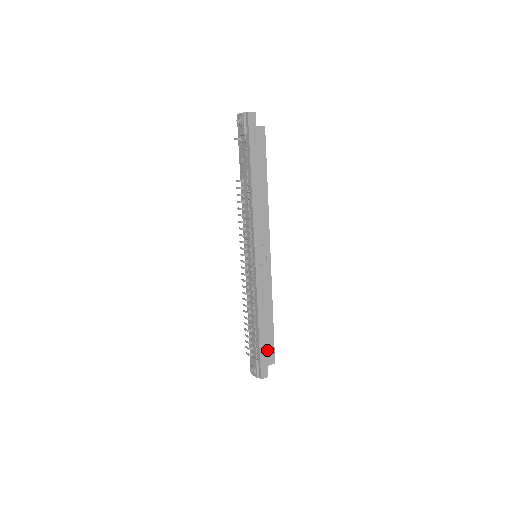
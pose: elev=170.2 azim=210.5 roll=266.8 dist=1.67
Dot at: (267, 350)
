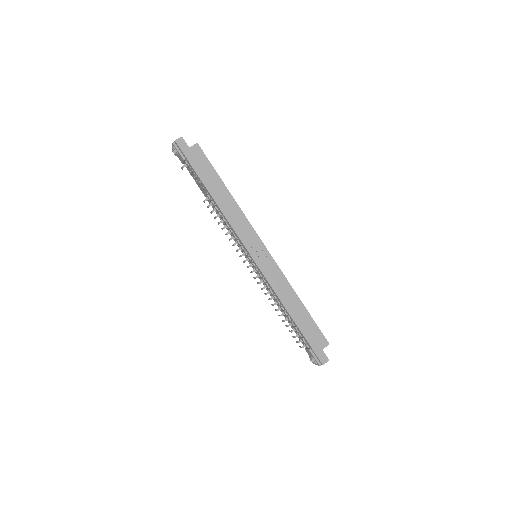
Dot at: (313, 335)
